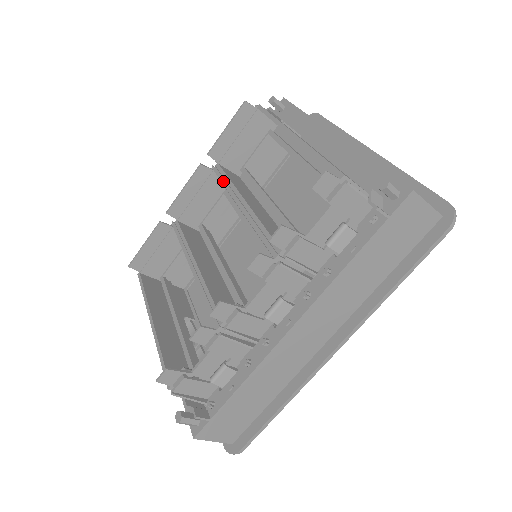
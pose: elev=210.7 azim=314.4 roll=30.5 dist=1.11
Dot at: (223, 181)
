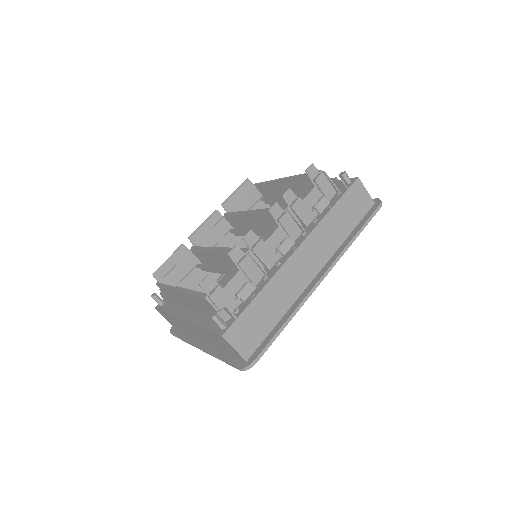
Dot at: (234, 214)
